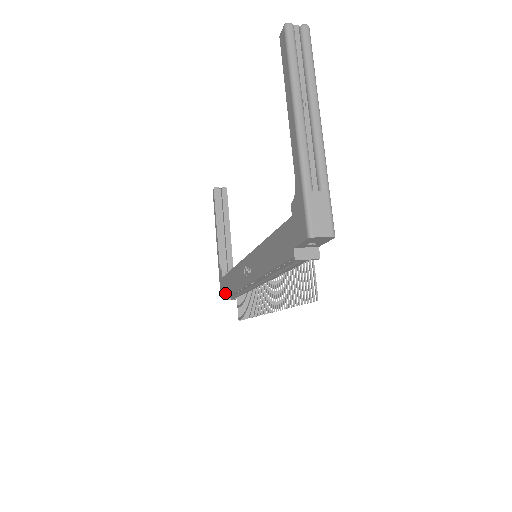
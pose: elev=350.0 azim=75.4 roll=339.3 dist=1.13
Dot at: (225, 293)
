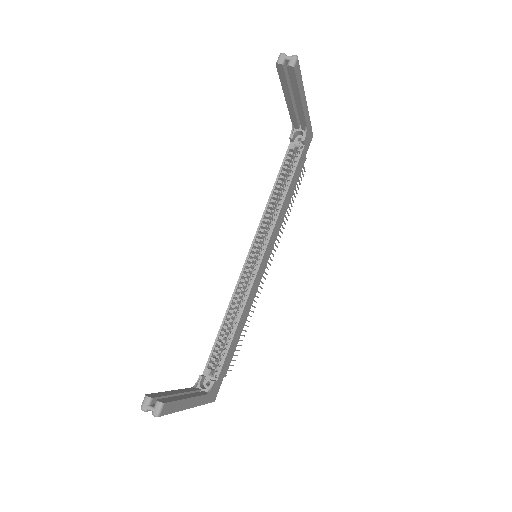
Dot at: occluded
